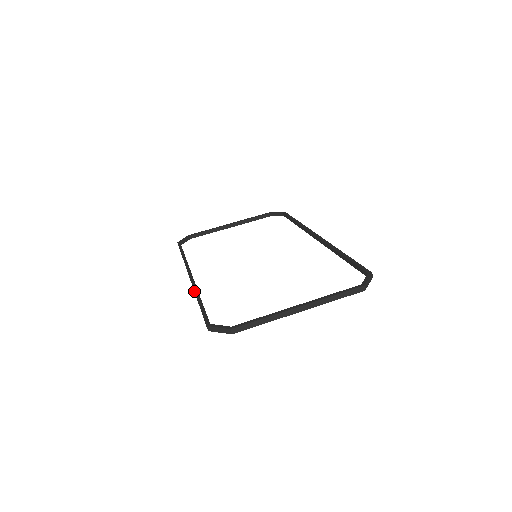
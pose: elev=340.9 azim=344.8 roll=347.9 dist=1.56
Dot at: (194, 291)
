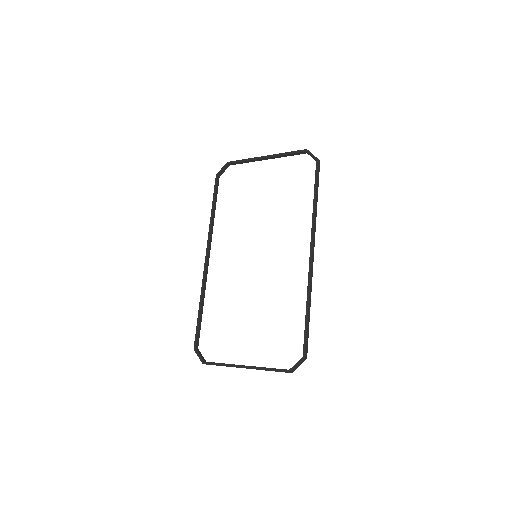
Dot at: (201, 290)
